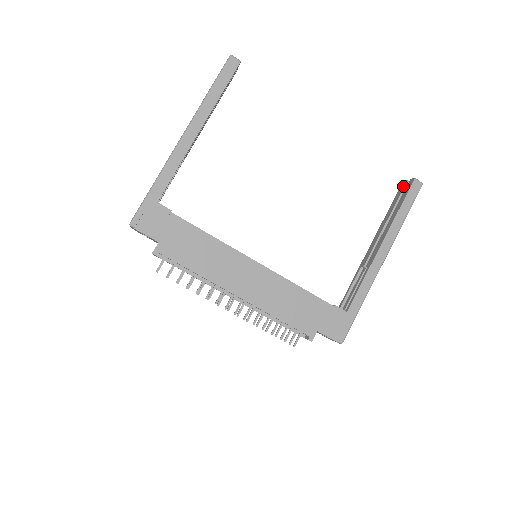
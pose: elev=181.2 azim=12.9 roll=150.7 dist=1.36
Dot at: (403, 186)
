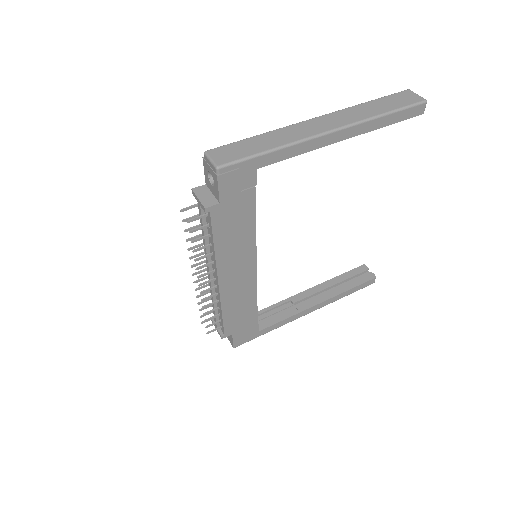
Dot at: (363, 270)
